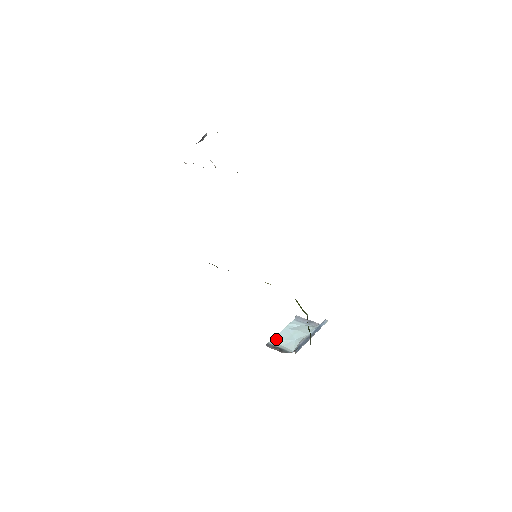
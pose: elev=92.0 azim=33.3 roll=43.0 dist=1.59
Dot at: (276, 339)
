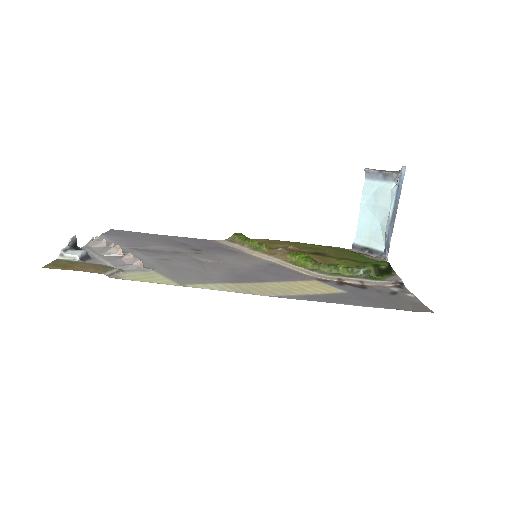
Dot at: (359, 231)
